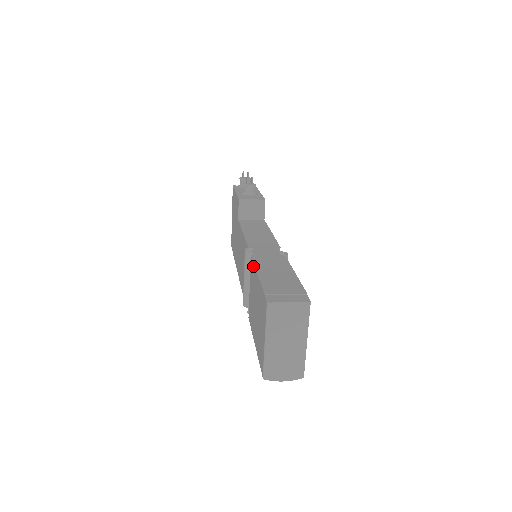
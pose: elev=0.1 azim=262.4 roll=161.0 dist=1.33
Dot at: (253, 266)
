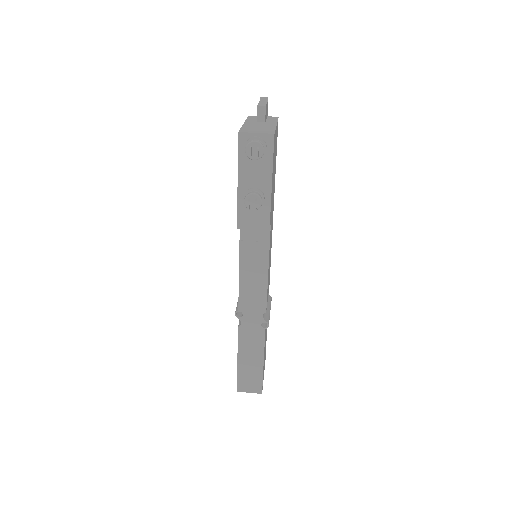
Dot at: (238, 340)
